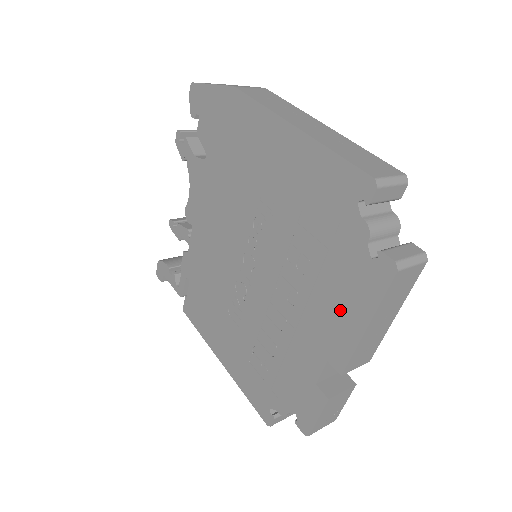
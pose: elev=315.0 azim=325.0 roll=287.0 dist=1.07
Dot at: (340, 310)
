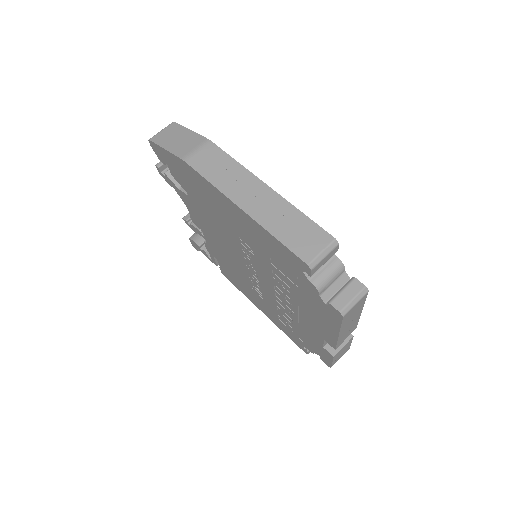
Dot at: (319, 320)
